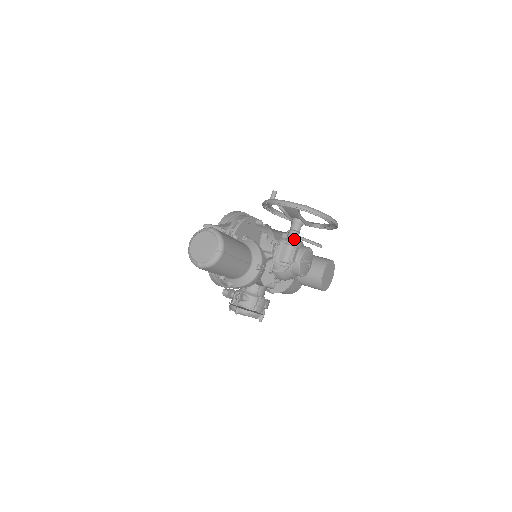
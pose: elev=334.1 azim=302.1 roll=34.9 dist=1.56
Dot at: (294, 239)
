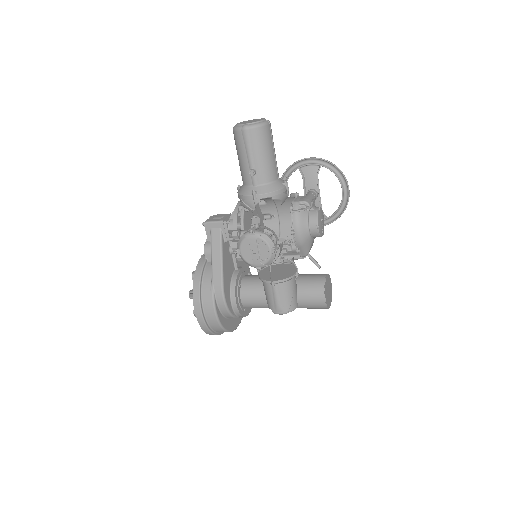
Dot at: (312, 196)
